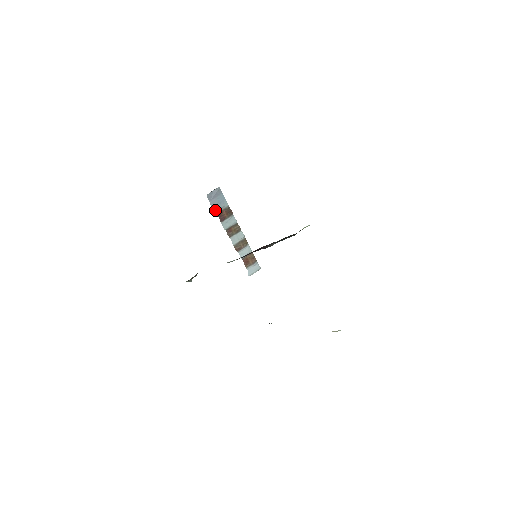
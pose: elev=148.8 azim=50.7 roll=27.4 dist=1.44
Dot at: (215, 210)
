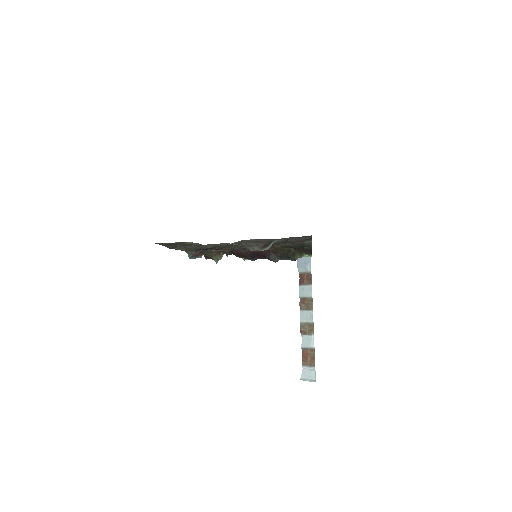
Dot at: (299, 268)
